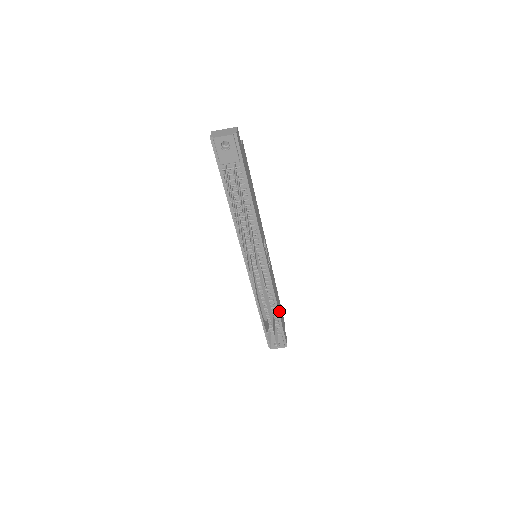
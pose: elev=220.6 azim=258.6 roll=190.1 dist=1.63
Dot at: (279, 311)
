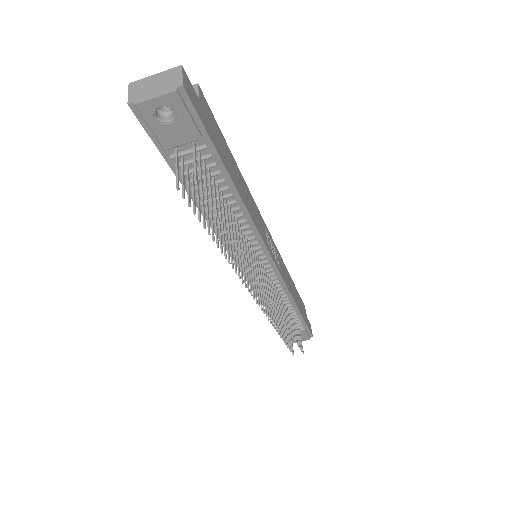
Dot at: (299, 307)
